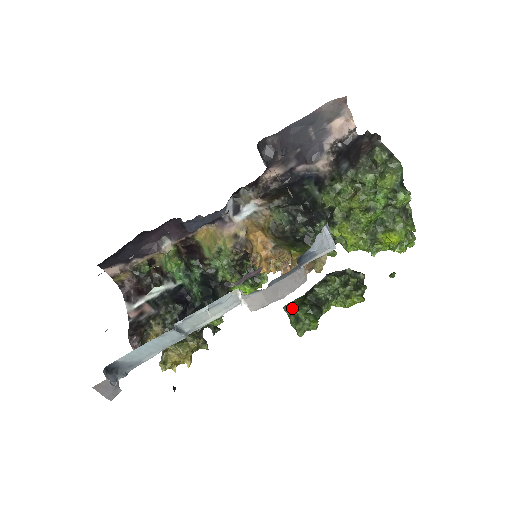
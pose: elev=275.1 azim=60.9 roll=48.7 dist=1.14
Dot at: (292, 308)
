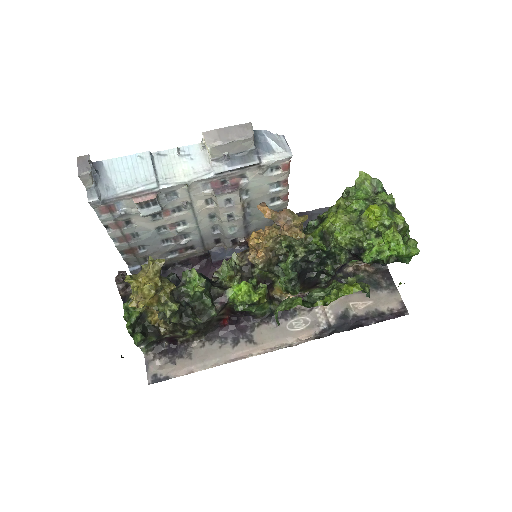
Dot at: occluded
